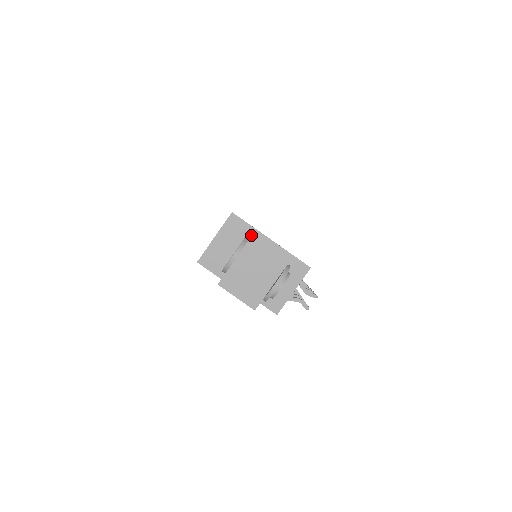
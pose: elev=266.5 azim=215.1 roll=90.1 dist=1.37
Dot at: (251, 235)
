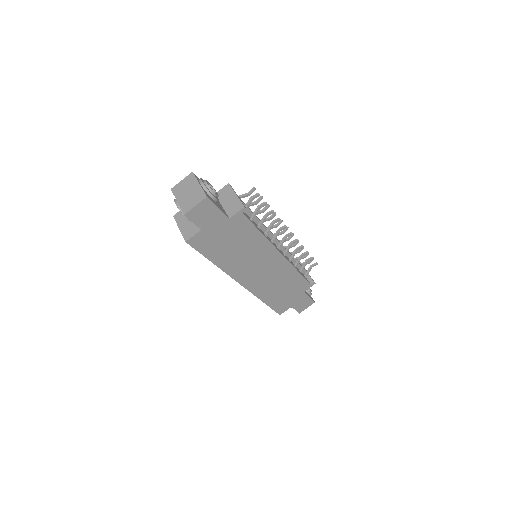
Dot at: occluded
